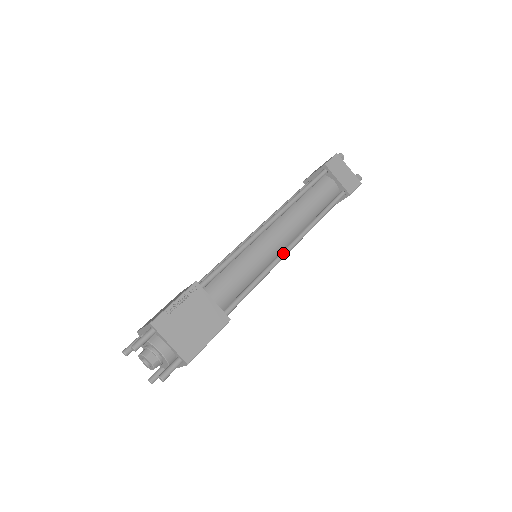
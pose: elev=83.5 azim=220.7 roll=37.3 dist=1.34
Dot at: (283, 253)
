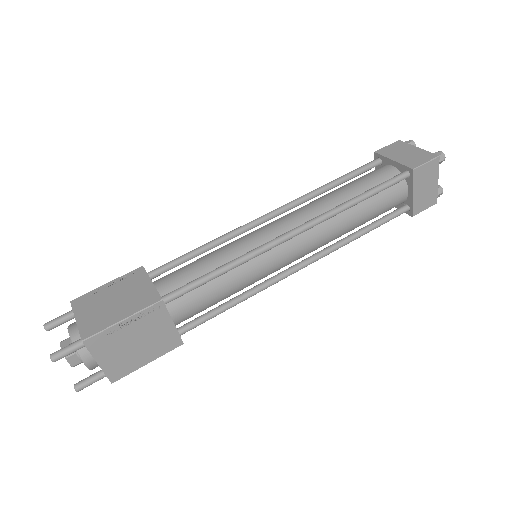
Dot at: (288, 274)
